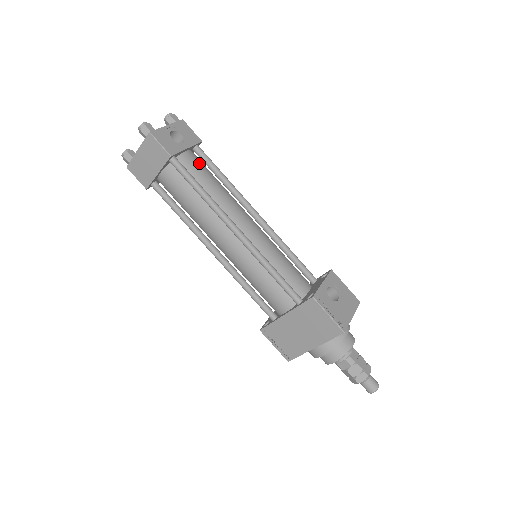
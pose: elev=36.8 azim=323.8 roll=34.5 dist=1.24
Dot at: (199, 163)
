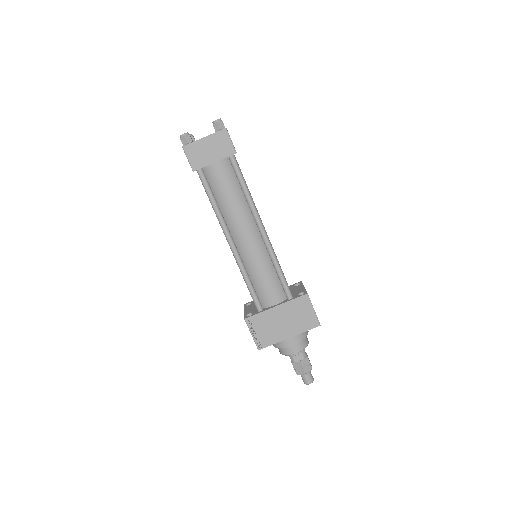
Dot at: occluded
